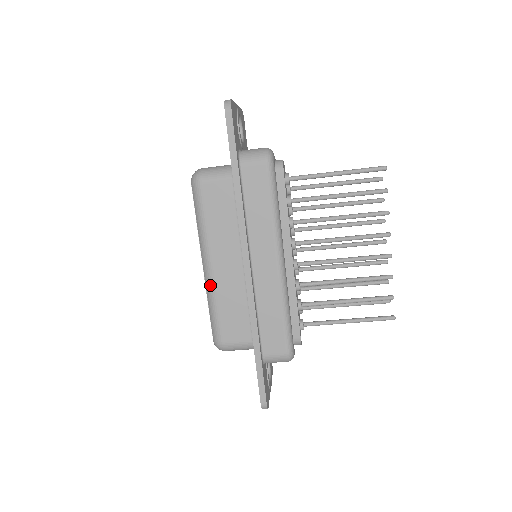
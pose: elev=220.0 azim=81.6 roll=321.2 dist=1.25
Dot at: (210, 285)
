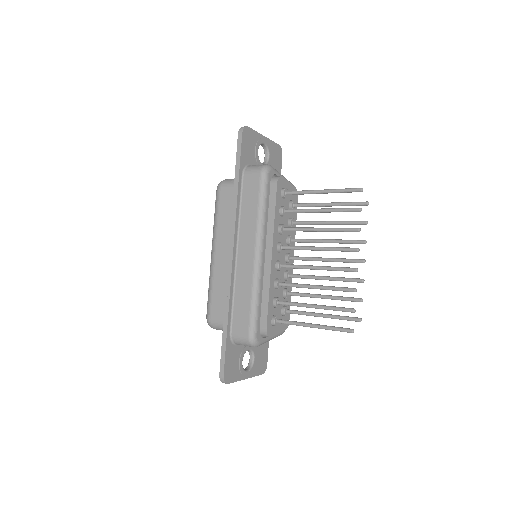
Dot at: (211, 268)
